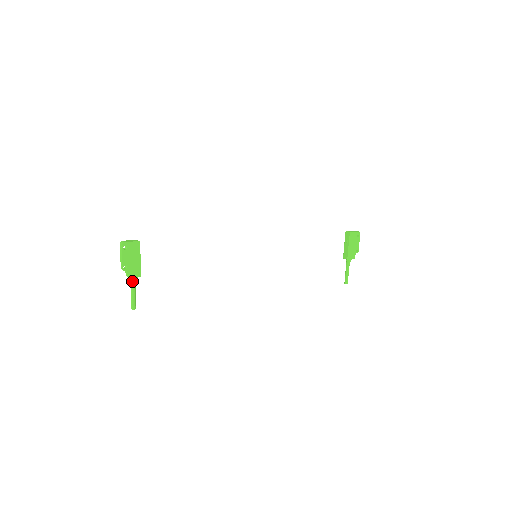
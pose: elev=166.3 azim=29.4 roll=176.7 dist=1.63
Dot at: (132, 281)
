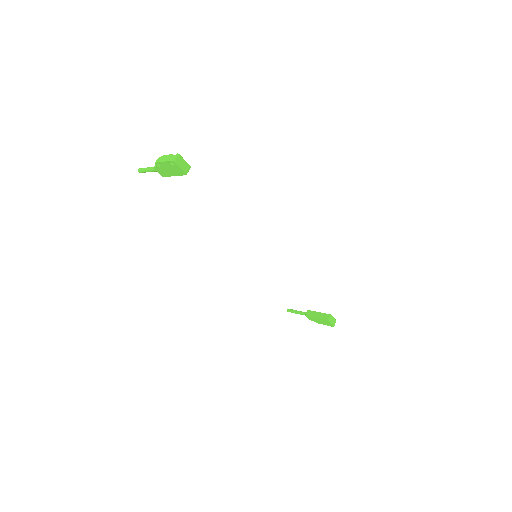
Dot at: occluded
